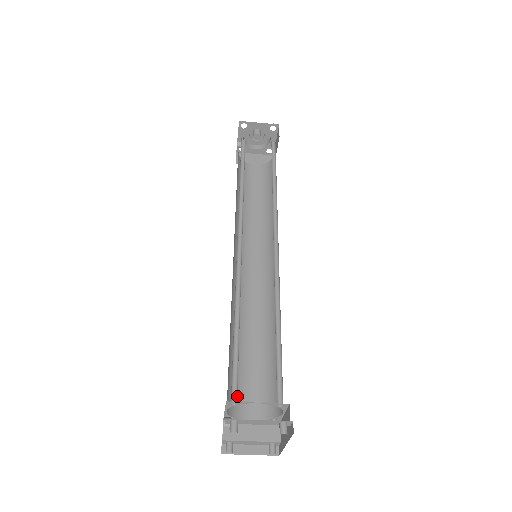
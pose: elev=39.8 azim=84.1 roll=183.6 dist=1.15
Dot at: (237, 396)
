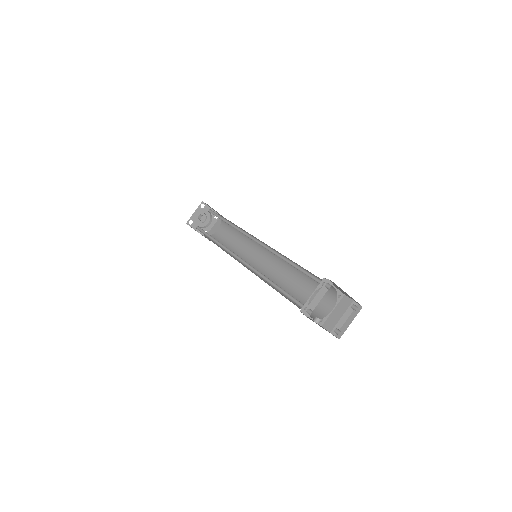
Dot at: (315, 311)
